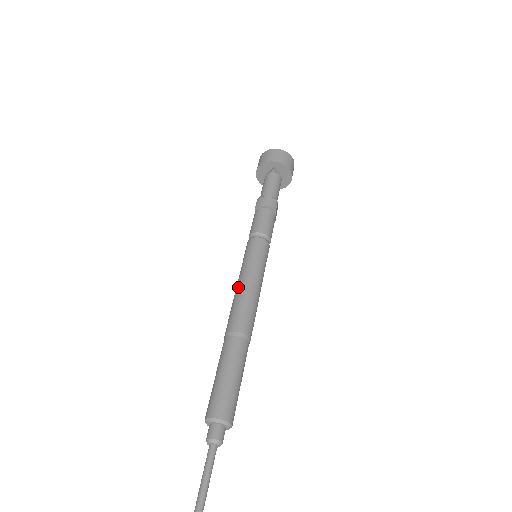
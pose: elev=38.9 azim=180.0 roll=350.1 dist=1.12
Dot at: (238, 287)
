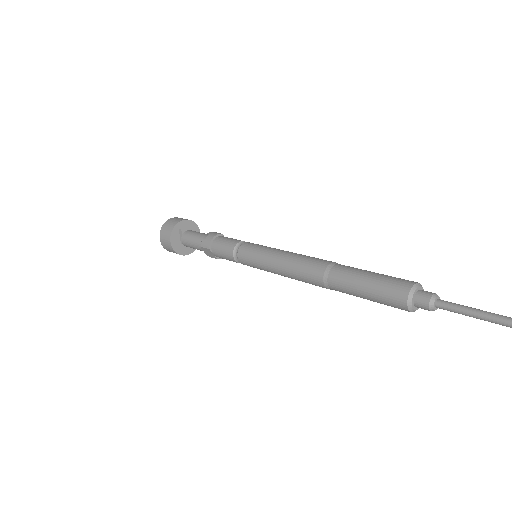
Dot at: (281, 266)
